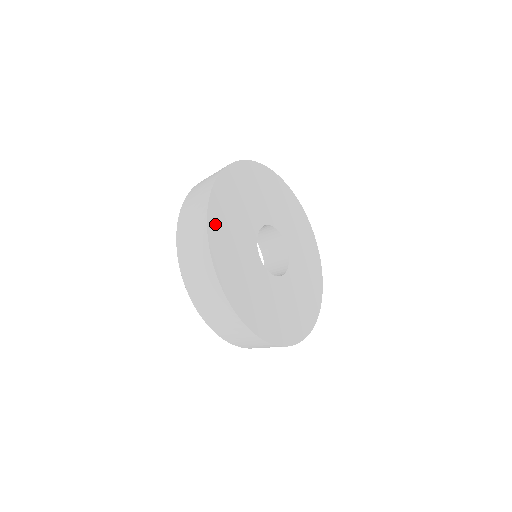
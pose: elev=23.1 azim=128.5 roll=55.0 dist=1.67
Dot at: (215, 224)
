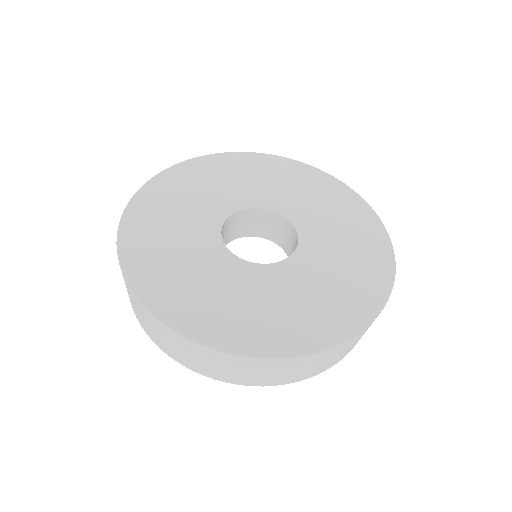
Dot at: (150, 195)
